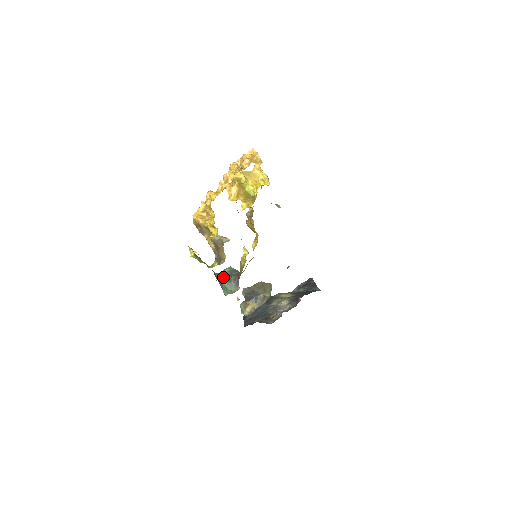
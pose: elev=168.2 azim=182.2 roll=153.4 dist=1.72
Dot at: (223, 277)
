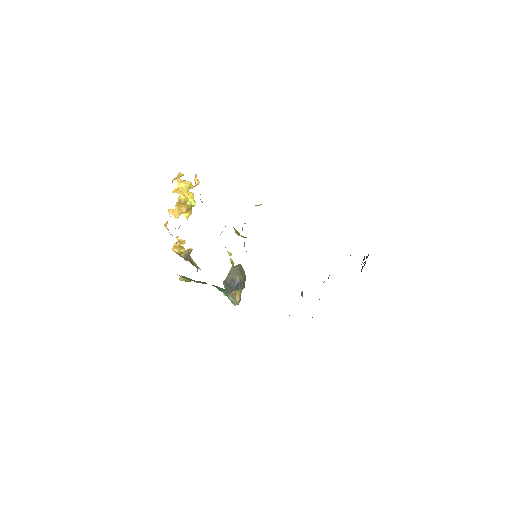
Dot at: occluded
